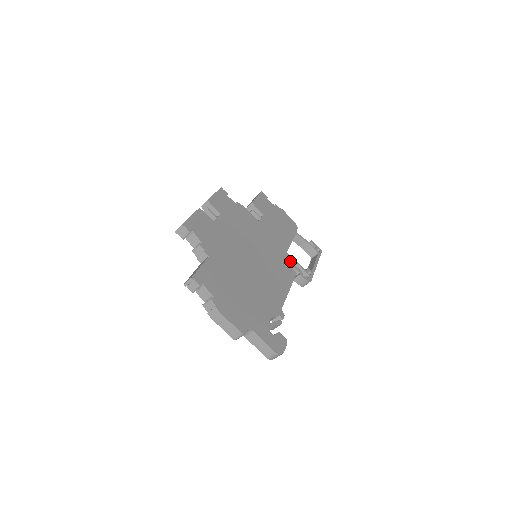
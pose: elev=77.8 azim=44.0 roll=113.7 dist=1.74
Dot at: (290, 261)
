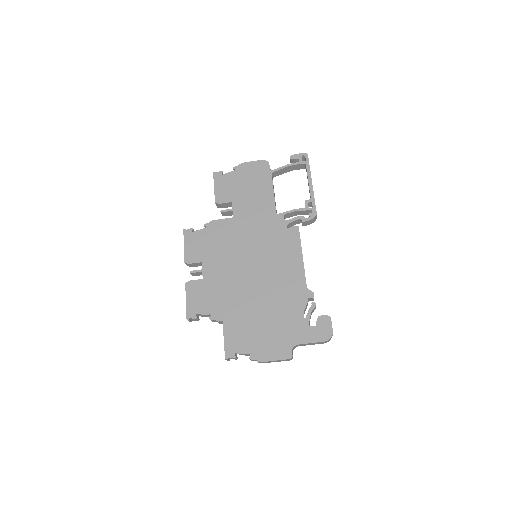
Dot at: (286, 215)
